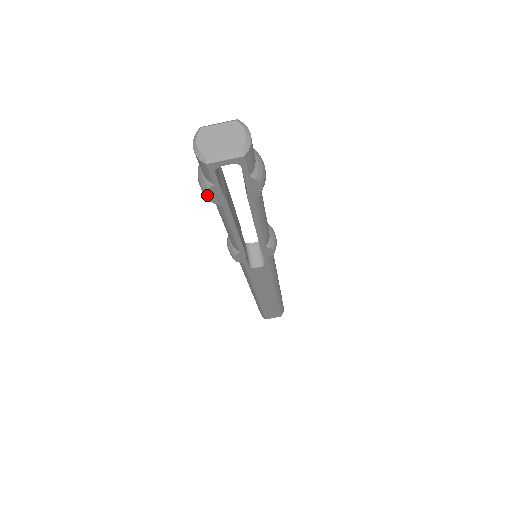
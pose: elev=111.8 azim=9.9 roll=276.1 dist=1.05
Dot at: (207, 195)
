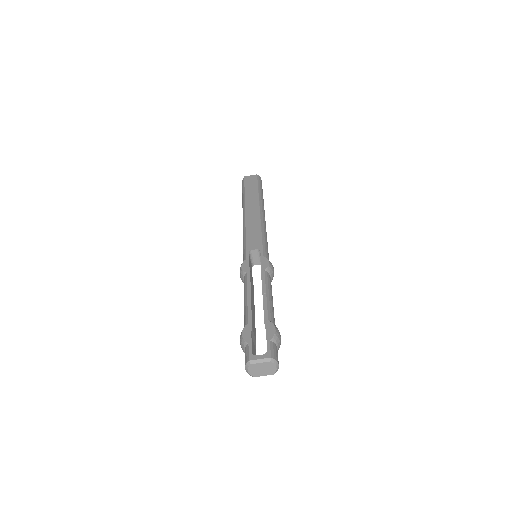
Dot at: occluded
